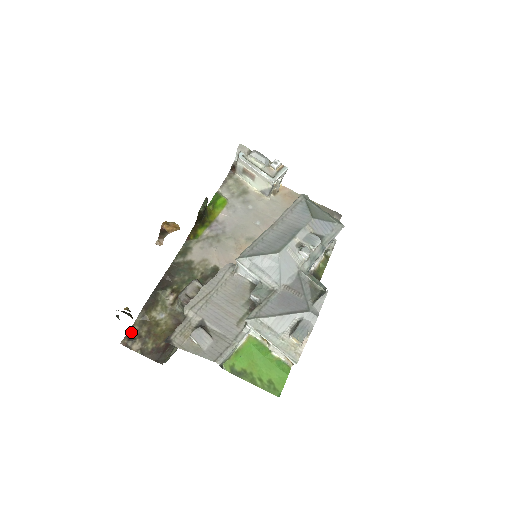
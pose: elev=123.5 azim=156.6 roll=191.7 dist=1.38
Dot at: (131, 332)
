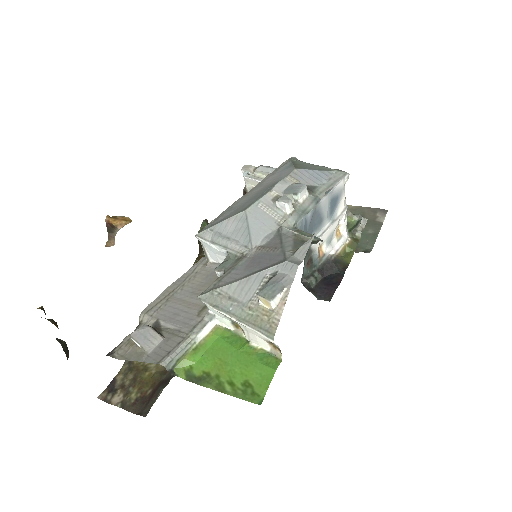
Dot at: (113, 383)
